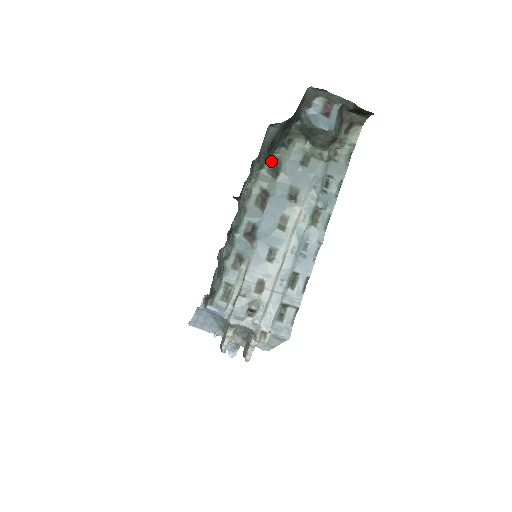
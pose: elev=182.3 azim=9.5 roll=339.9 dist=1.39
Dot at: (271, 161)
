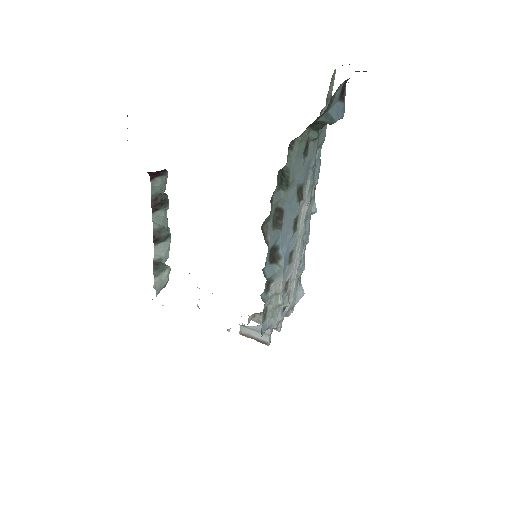
Dot at: (279, 174)
